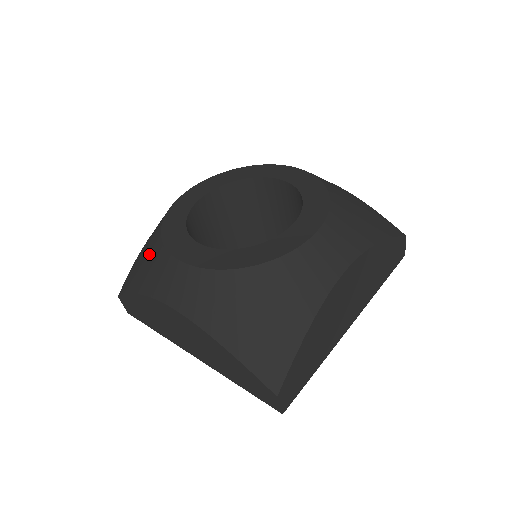
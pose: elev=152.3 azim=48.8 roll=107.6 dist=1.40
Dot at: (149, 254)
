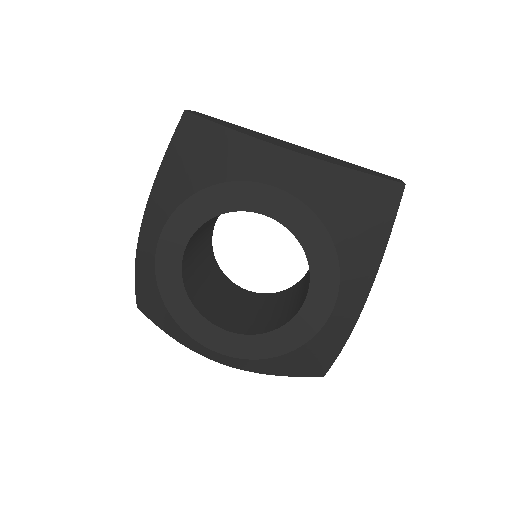
Dot at: (166, 321)
